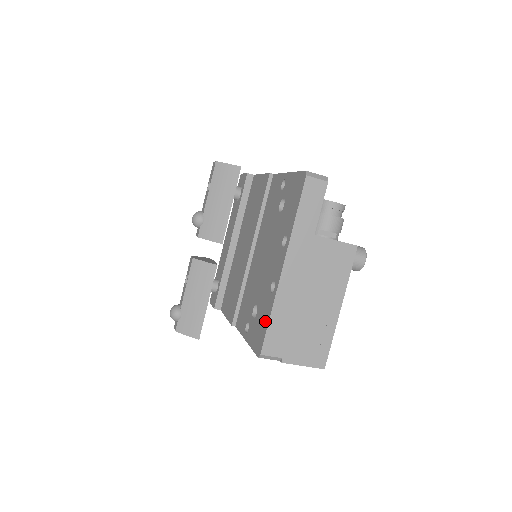
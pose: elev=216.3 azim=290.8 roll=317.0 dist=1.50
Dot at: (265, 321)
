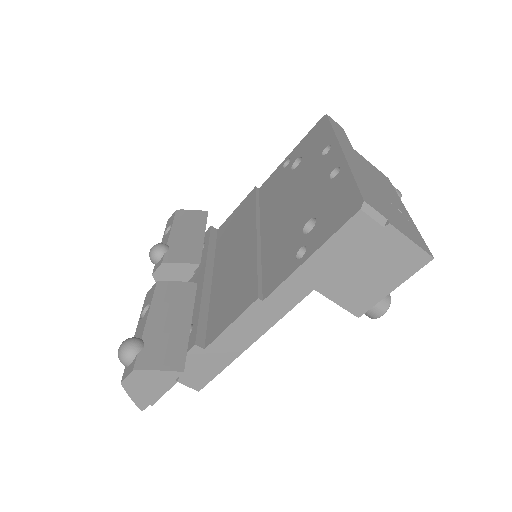
Dot at: (345, 188)
